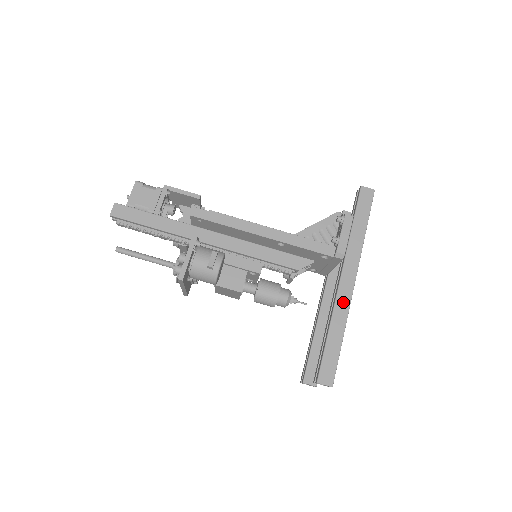
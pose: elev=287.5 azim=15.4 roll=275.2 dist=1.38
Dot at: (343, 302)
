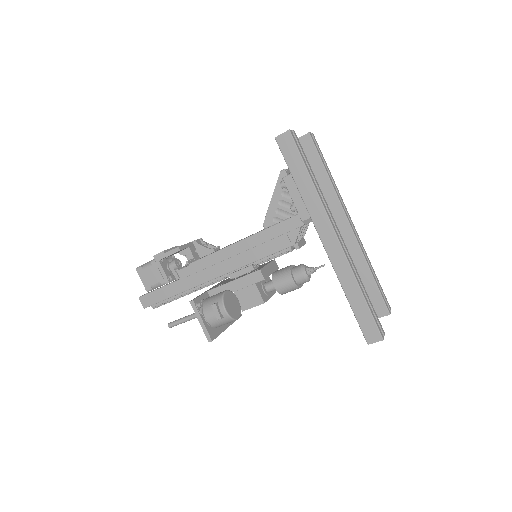
Dot at: (340, 263)
